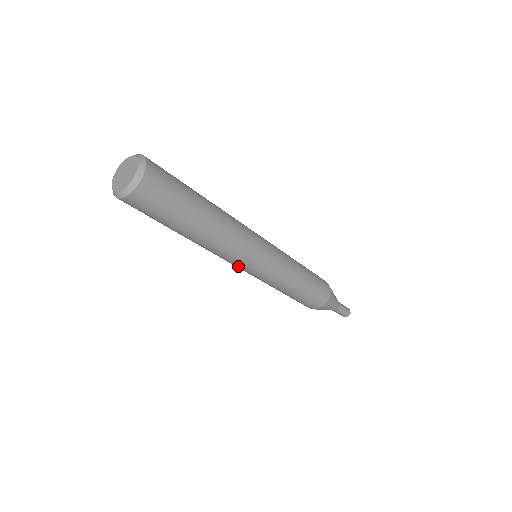
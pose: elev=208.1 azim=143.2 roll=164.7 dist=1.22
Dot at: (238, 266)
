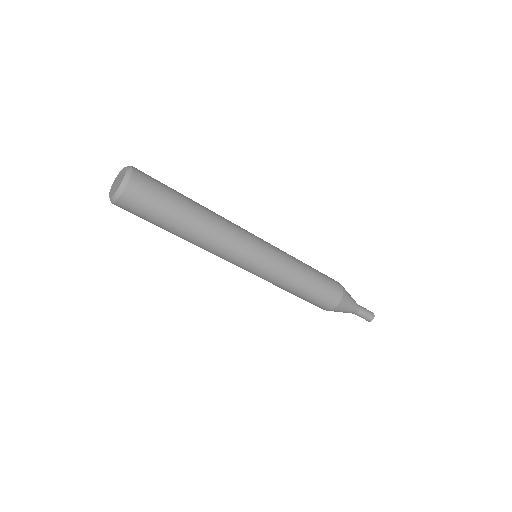
Dot at: (246, 258)
